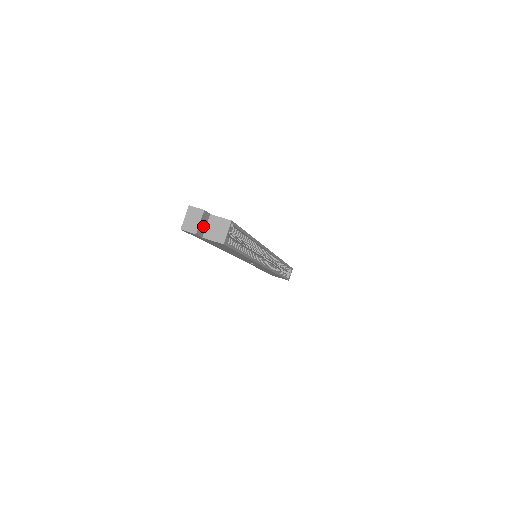
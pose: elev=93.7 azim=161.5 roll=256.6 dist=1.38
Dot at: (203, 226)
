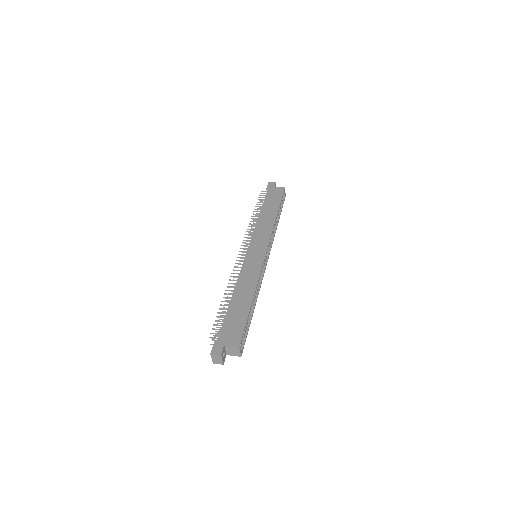
Dot at: (224, 354)
